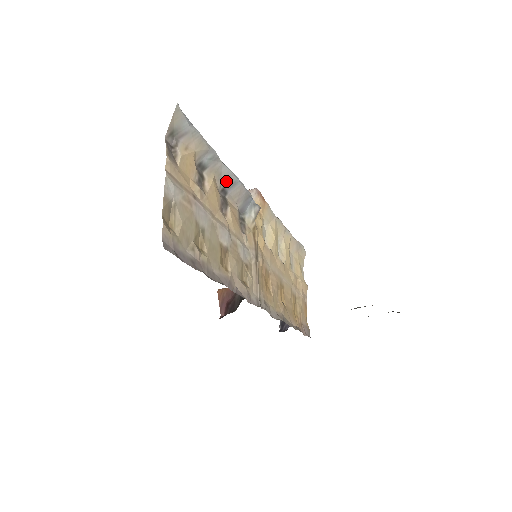
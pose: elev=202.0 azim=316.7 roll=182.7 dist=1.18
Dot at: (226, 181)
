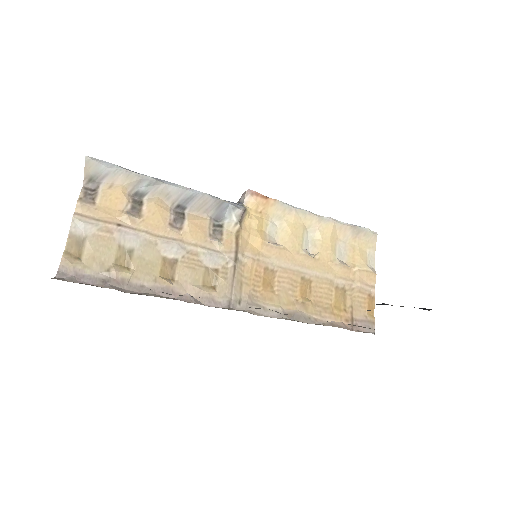
Dot at: (179, 198)
